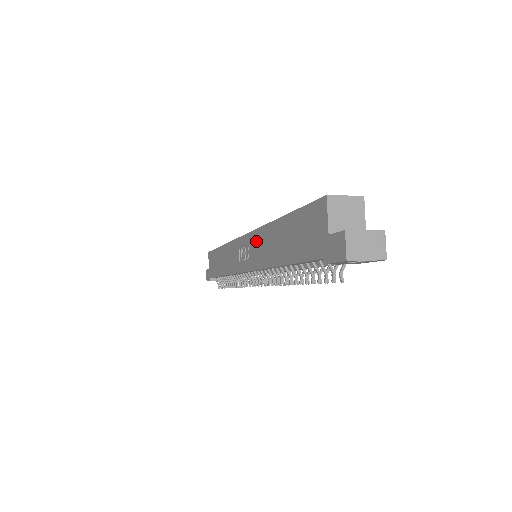
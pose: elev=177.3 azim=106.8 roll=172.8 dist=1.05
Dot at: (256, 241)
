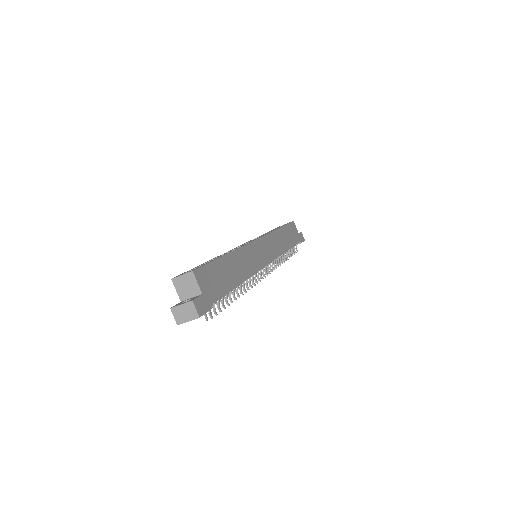
Dot at: occluded
